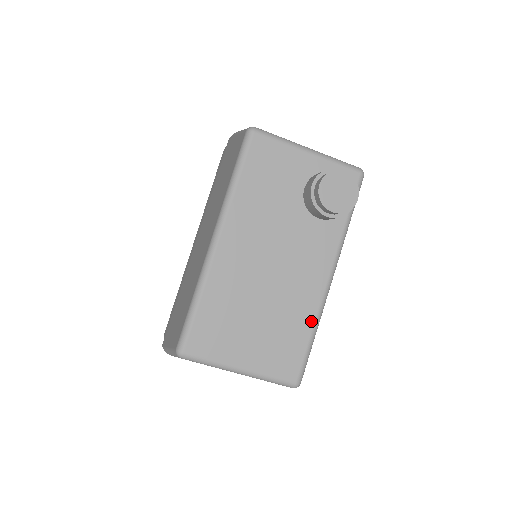
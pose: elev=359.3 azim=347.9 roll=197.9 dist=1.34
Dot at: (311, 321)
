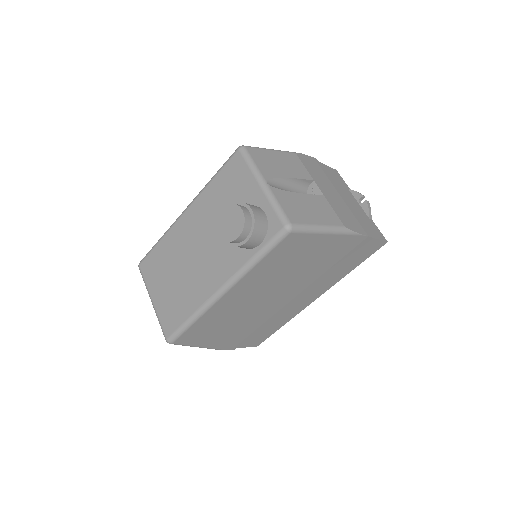
Dot at: (194, 308)
